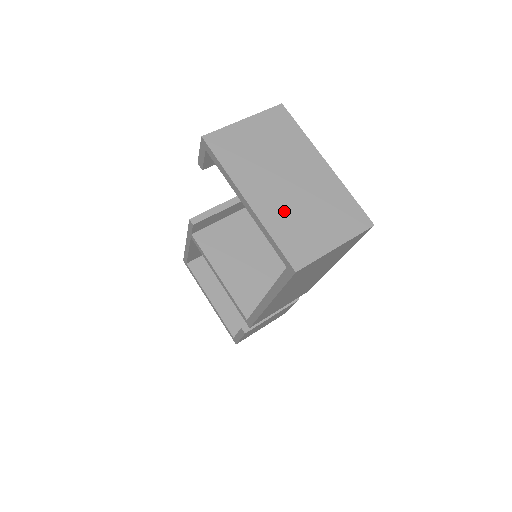
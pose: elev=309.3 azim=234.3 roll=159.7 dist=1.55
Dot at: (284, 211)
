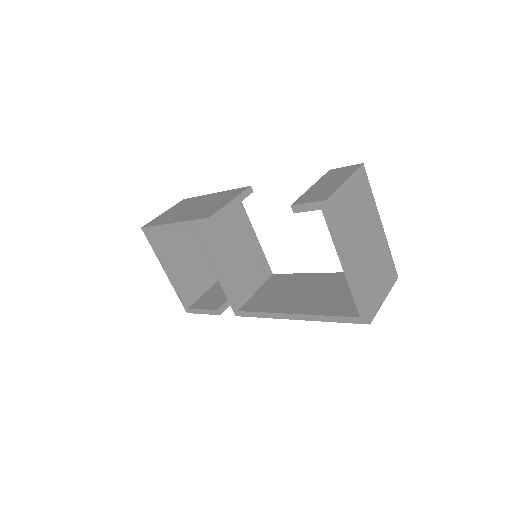
Dot at: (365, 272)
